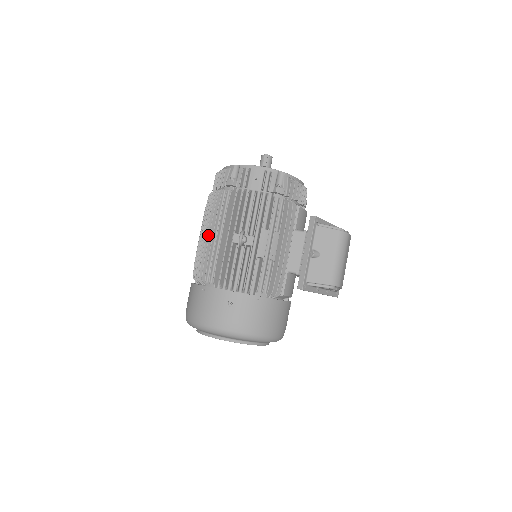
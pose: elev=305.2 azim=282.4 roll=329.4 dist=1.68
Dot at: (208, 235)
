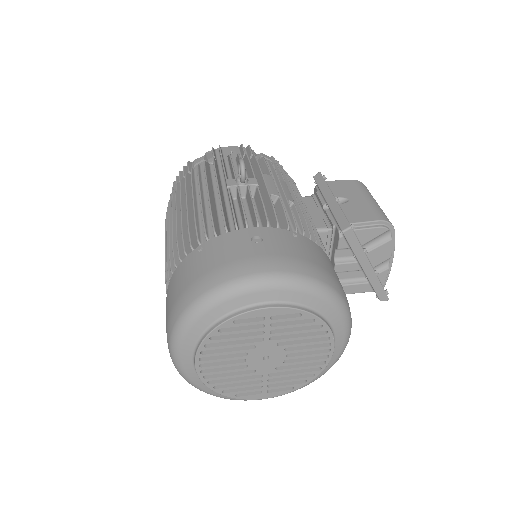
Dot at: (184, 211)
